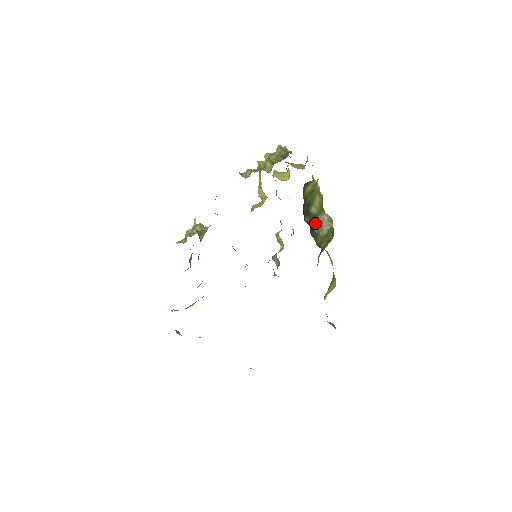
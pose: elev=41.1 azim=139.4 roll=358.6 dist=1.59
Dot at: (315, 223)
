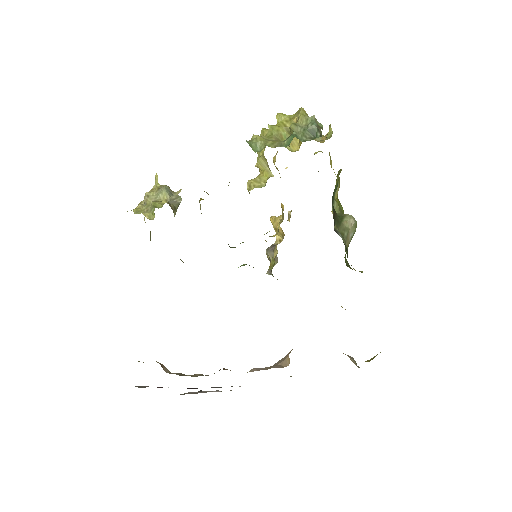
Dot at: (342, 231)
